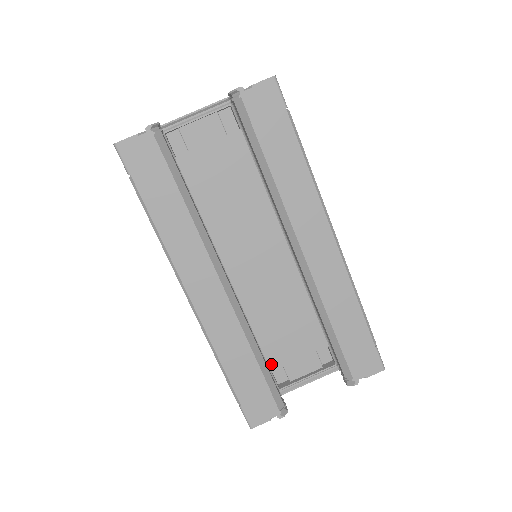
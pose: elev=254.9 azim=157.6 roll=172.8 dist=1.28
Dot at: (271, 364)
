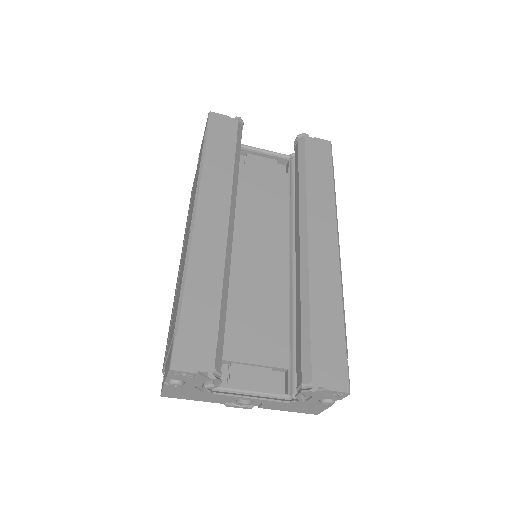
Dot at: occluded
